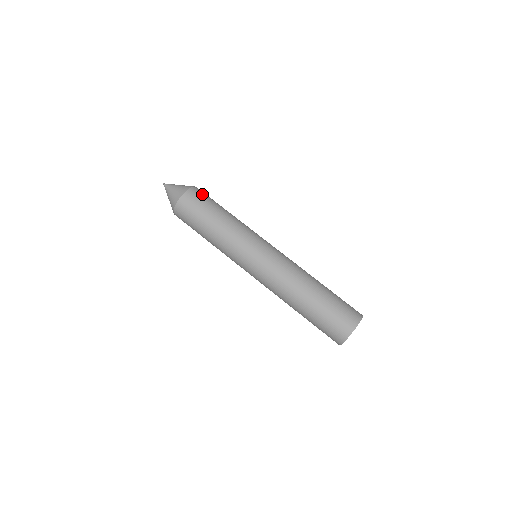
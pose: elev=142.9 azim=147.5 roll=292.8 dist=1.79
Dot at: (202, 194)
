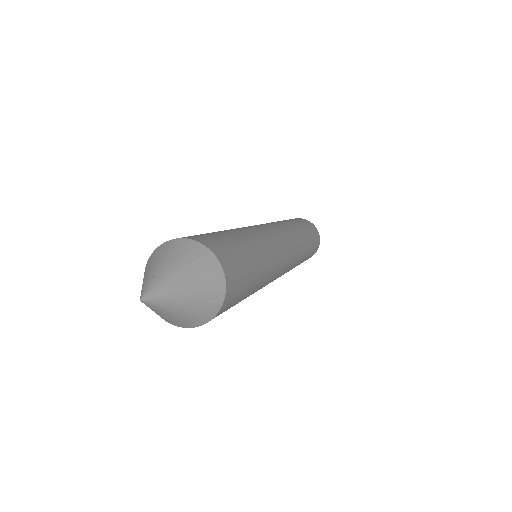
Dot at: (235, 266)
